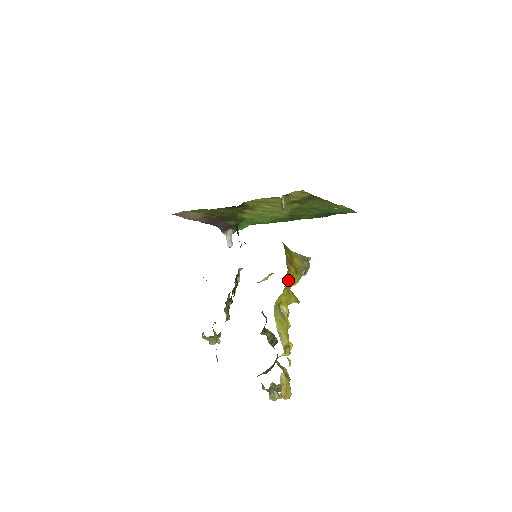
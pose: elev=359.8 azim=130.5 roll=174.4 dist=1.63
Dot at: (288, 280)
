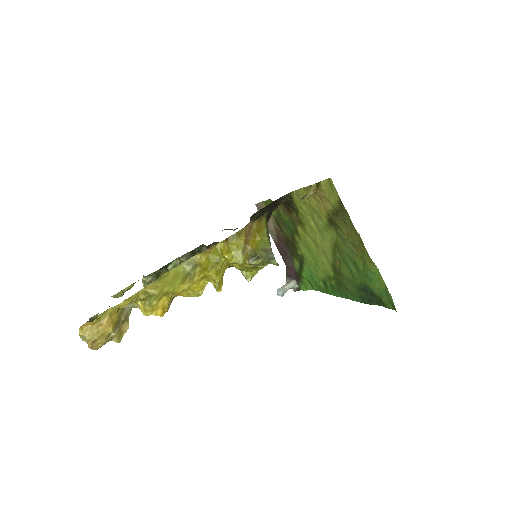
Dot at: (226, 244)
